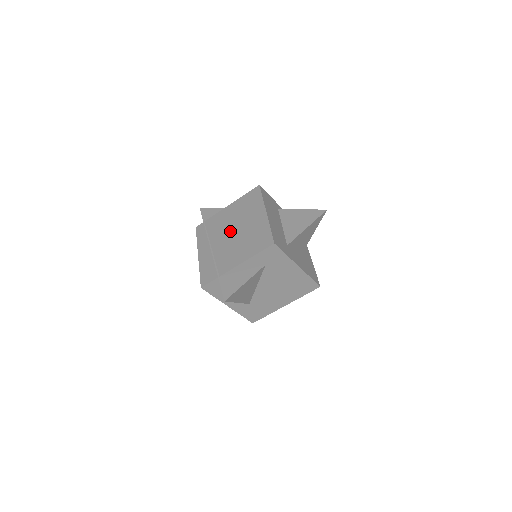
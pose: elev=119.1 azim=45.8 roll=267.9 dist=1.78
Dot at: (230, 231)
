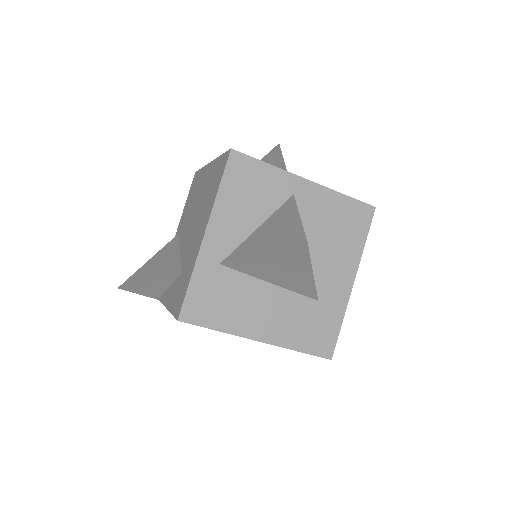
Dot at: occluded
